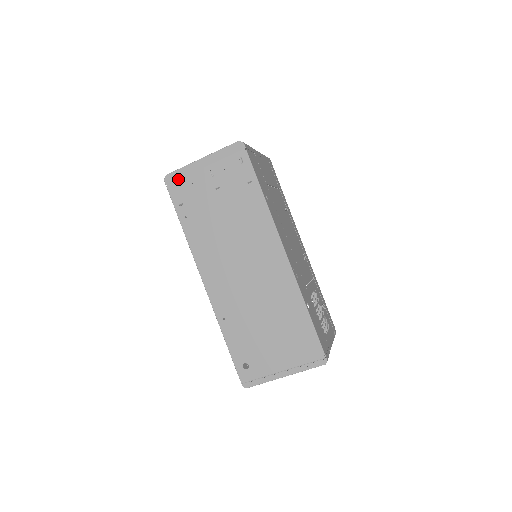
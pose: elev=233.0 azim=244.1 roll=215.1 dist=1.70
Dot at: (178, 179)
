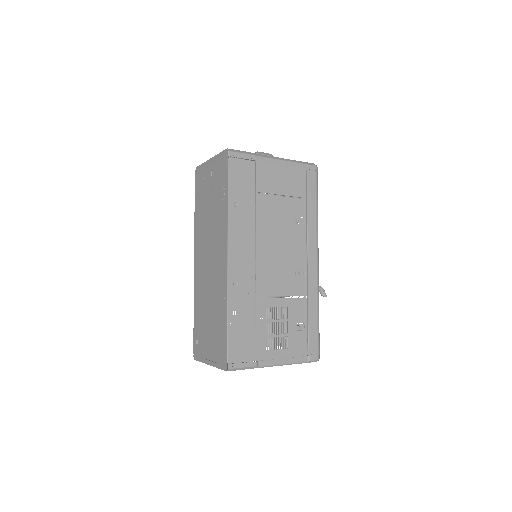
Dot at: (199, 172)
